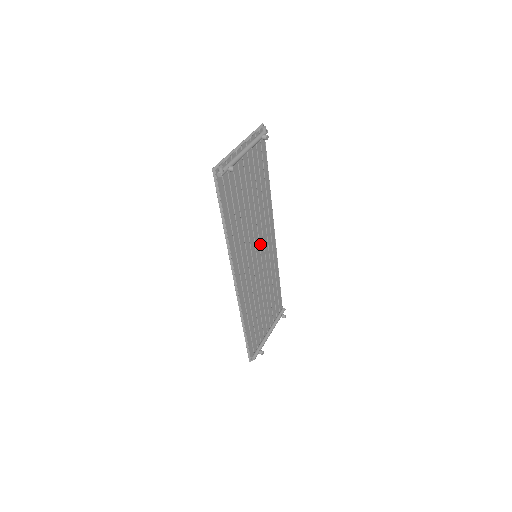
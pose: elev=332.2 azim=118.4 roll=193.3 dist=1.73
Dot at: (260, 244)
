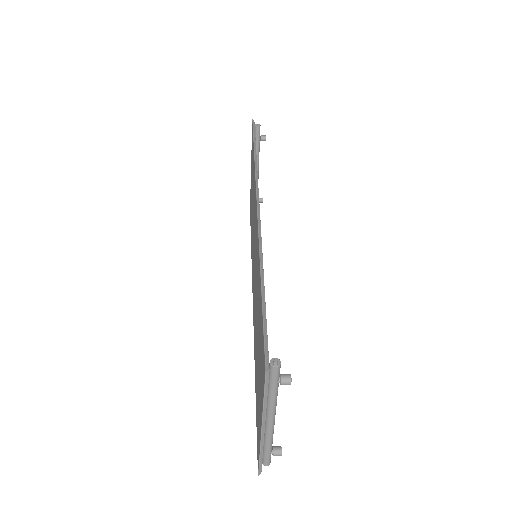
Dot at: occluded
